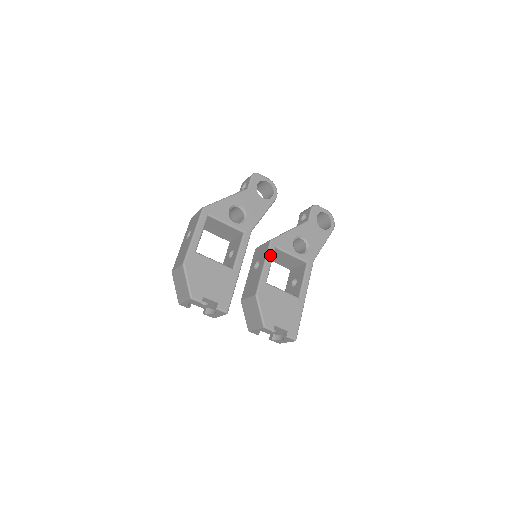
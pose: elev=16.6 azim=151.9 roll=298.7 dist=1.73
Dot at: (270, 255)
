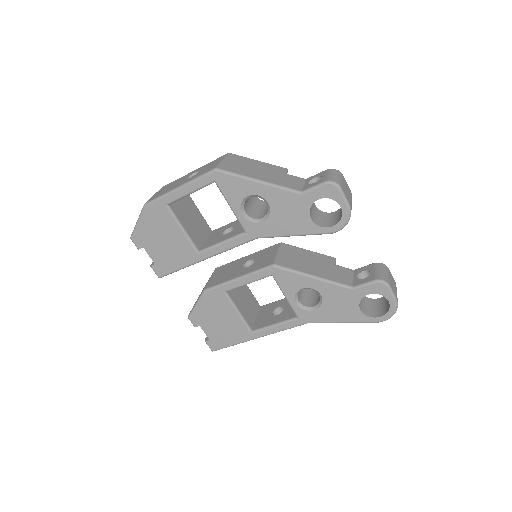
Dot at: (256, 276)
